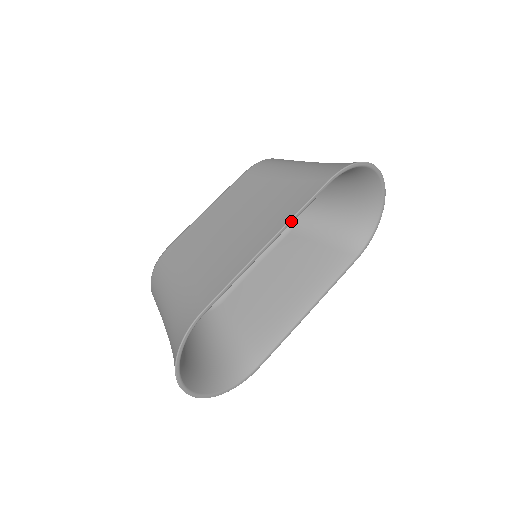
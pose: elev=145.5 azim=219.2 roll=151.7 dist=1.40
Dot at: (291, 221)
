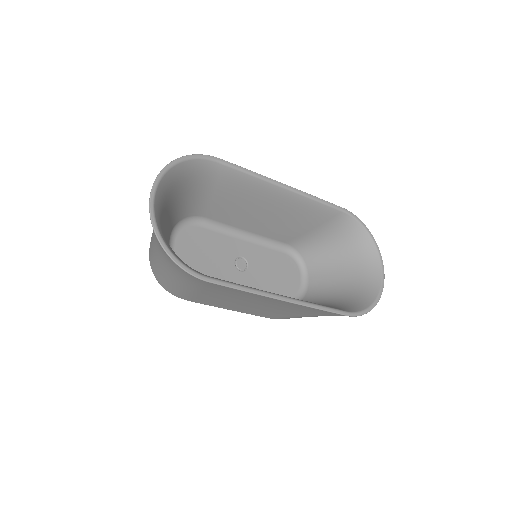
Dot at: (307, 194)
